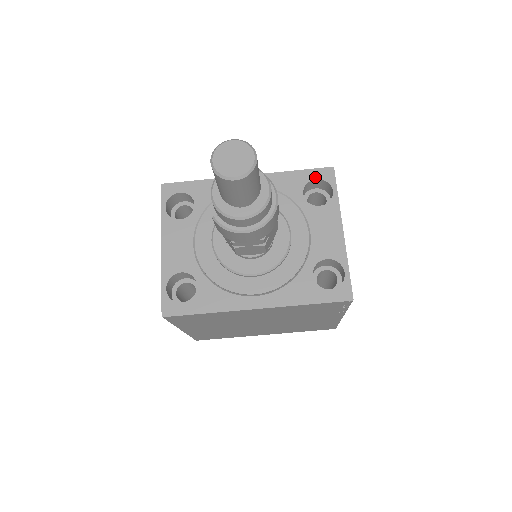
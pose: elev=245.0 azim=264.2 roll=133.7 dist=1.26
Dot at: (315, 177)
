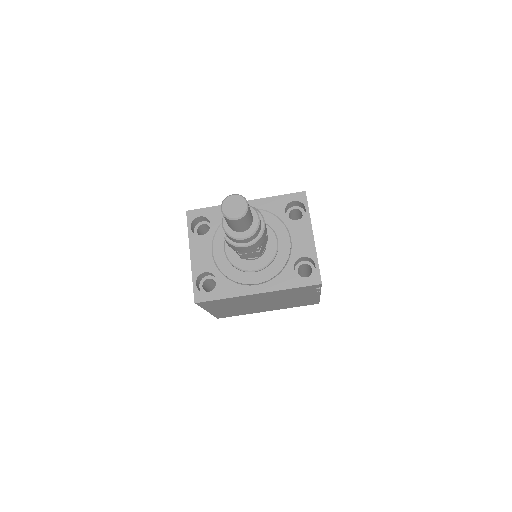
Dot at: (293, 199)
